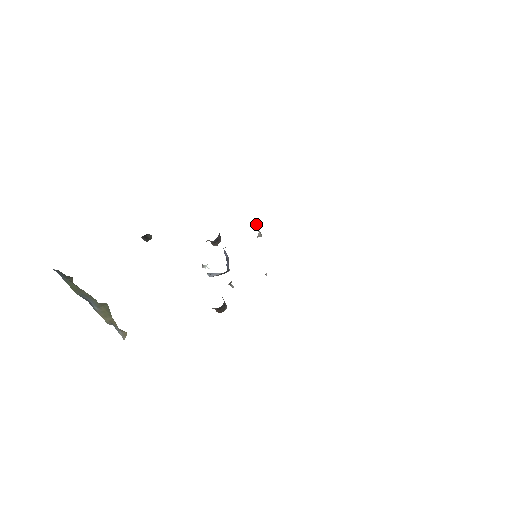
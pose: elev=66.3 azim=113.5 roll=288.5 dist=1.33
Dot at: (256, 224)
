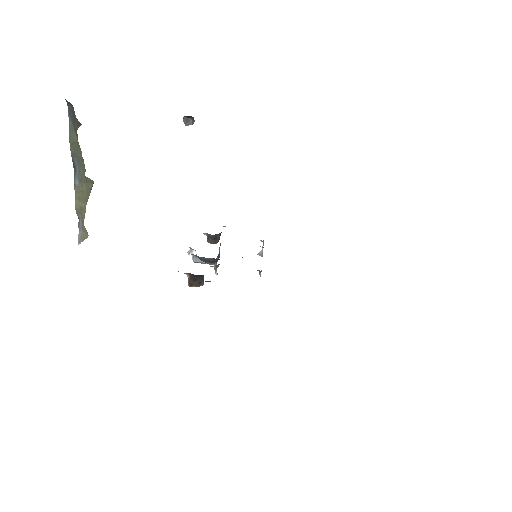
Dot at: occluded
